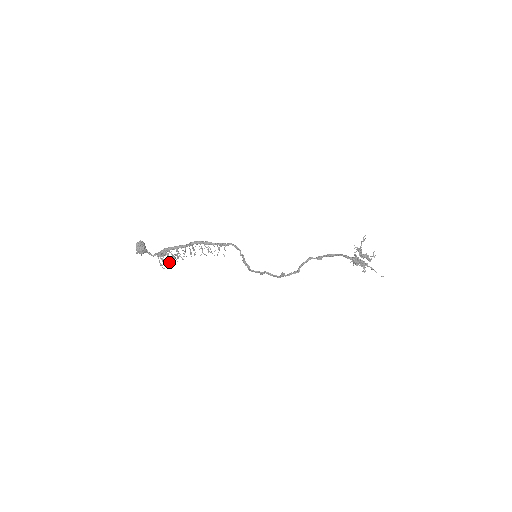
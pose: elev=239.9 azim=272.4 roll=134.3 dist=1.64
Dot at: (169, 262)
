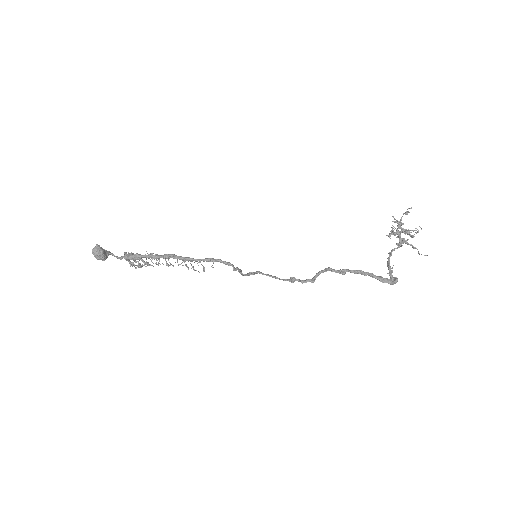
Dot at: (141, 266)
